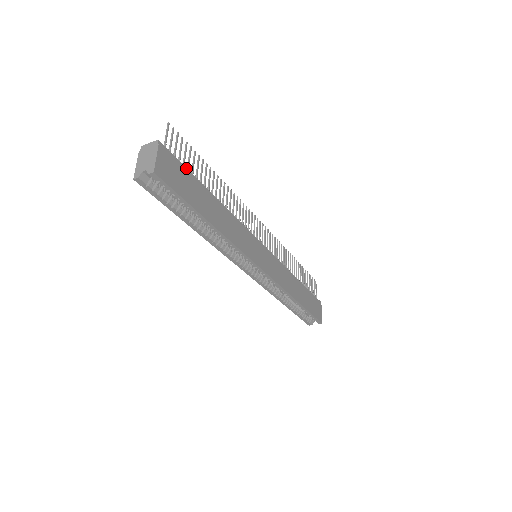
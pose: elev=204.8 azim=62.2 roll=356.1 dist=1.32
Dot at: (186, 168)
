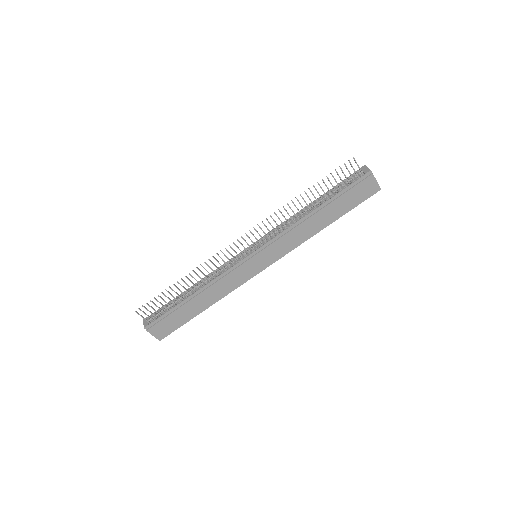
Dot at: (165, 313)
